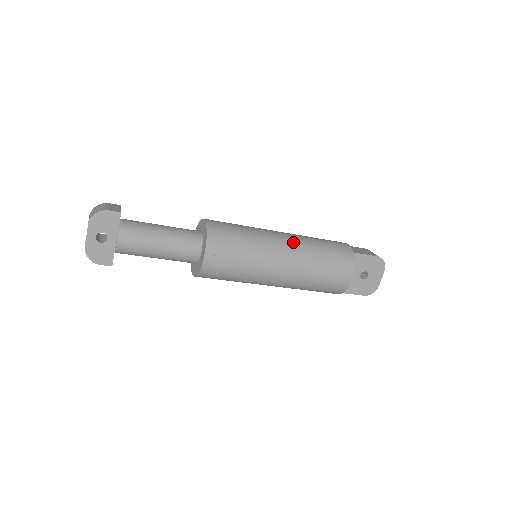
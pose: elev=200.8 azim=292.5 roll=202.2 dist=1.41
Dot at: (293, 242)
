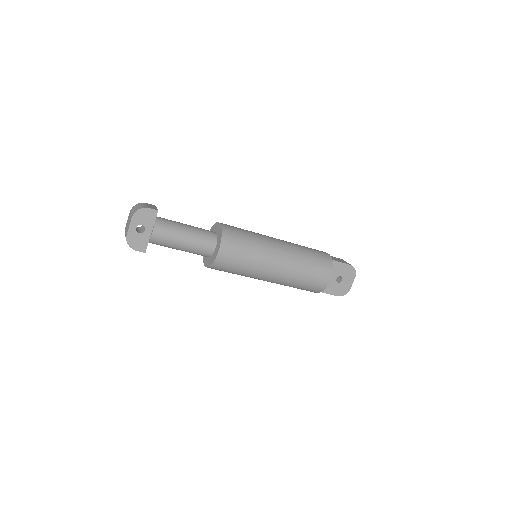
Dot at: (287, 247)
